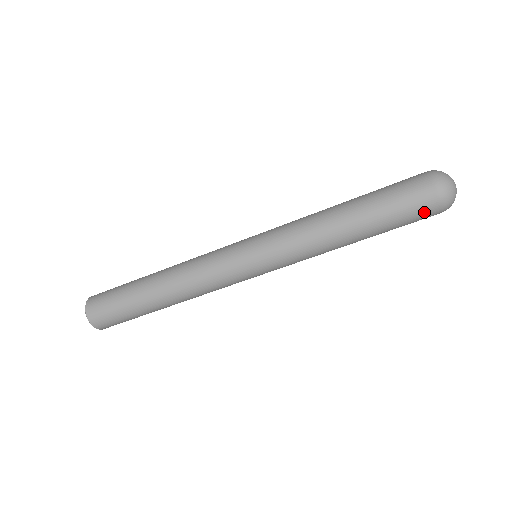
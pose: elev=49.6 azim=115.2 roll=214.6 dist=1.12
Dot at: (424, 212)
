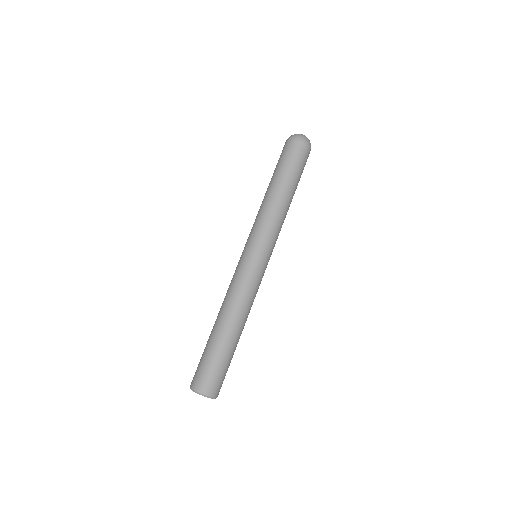
Dot at: (295, 150)
